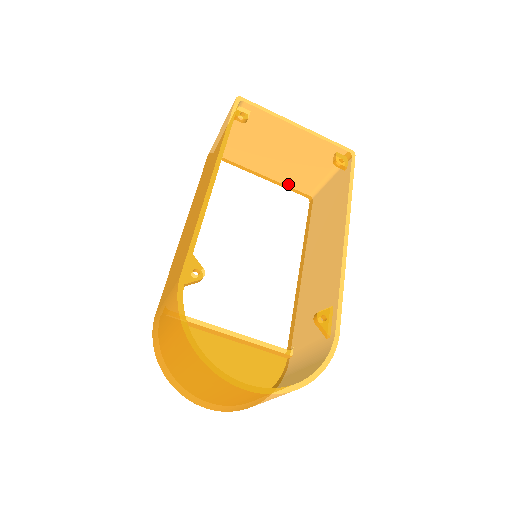
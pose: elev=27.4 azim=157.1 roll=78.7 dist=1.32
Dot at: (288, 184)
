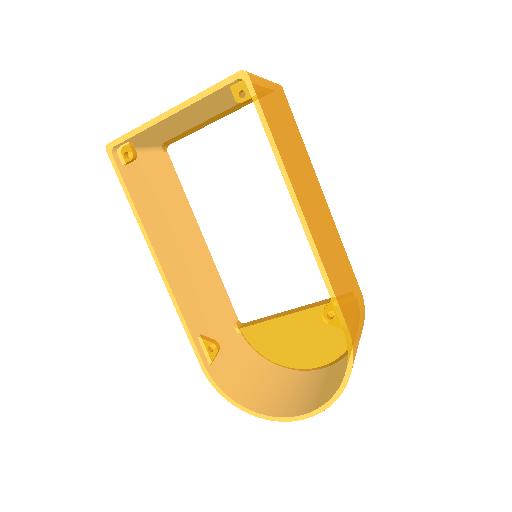
Dot at: (242, 105)
